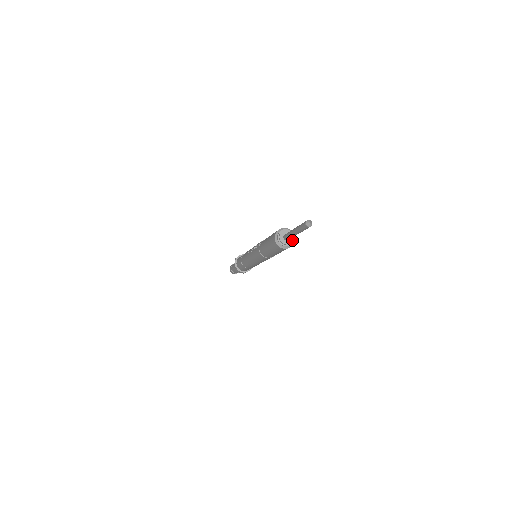
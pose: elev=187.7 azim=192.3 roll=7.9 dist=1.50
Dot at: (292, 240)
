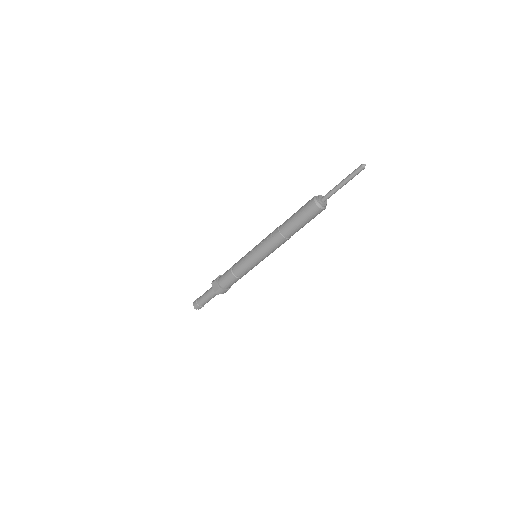
Dot at: (326, 201)
